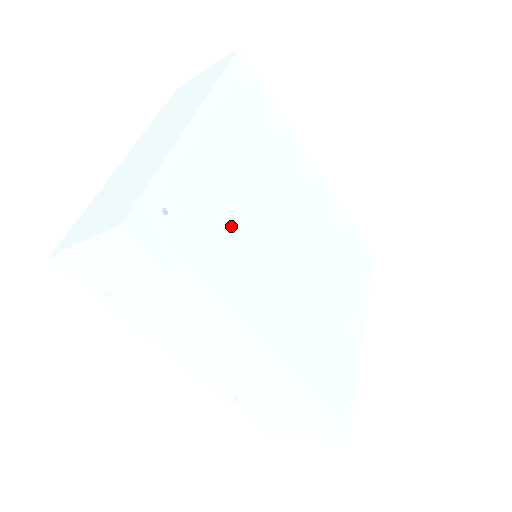
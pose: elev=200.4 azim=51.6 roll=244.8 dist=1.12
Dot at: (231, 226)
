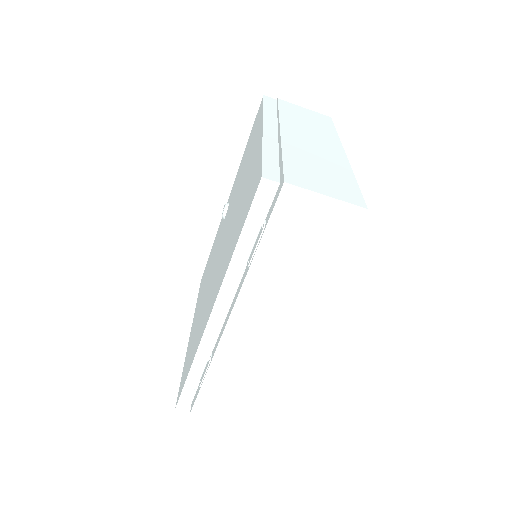
Dot at: occluded
